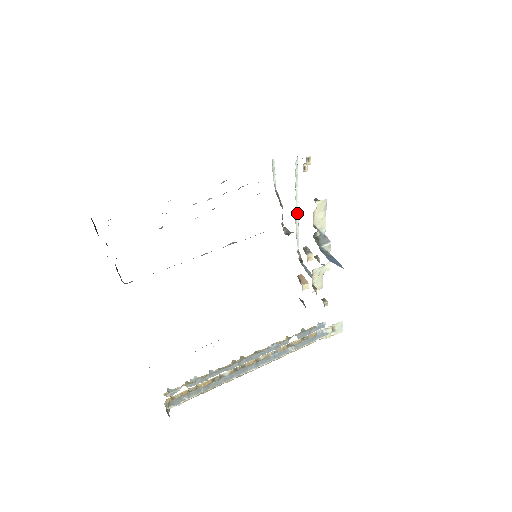
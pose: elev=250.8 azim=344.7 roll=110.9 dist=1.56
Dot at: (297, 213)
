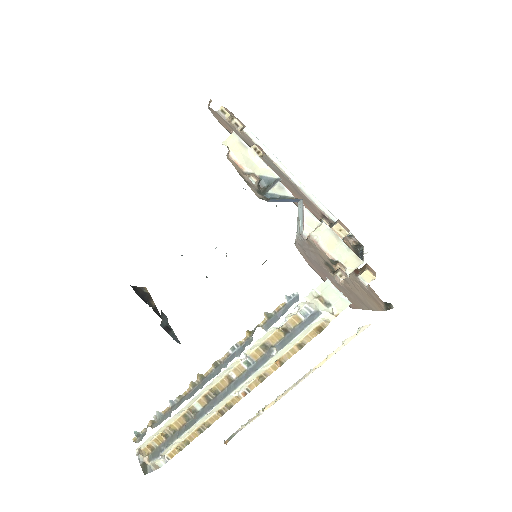
Dot at: (300, 185)
